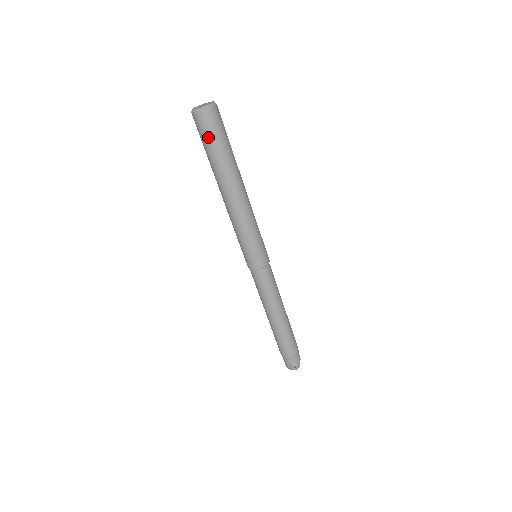
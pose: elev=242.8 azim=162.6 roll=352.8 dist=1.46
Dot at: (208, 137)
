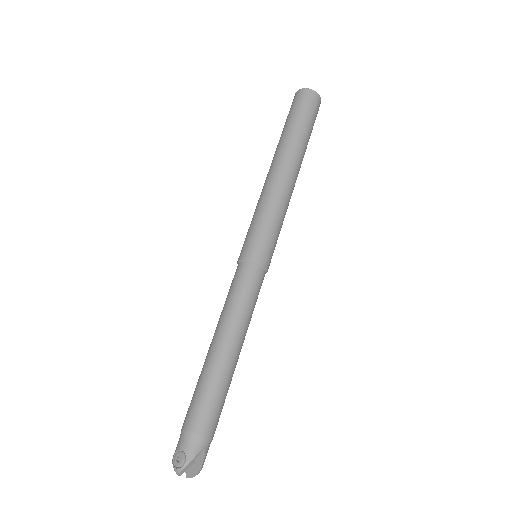
Dot at: (290, 112)
